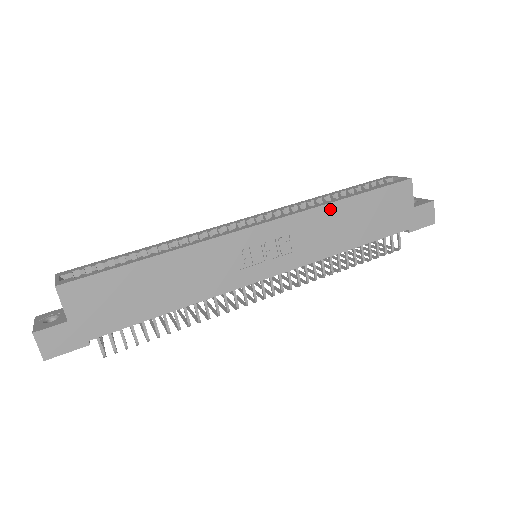
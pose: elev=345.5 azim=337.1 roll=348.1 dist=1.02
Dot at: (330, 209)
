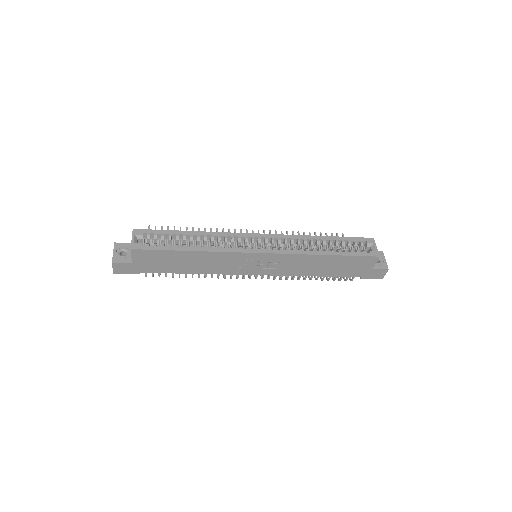
Dot at: (313, 257)
